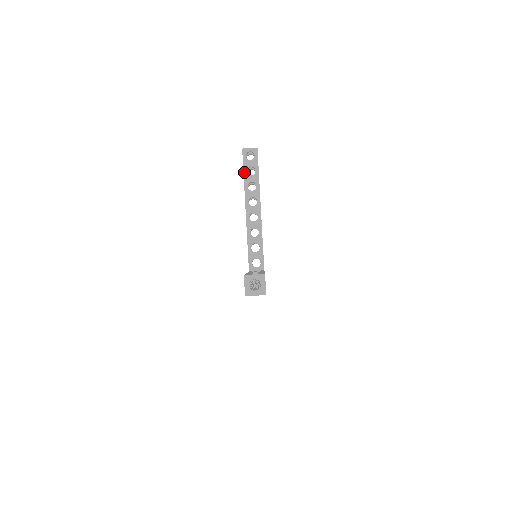
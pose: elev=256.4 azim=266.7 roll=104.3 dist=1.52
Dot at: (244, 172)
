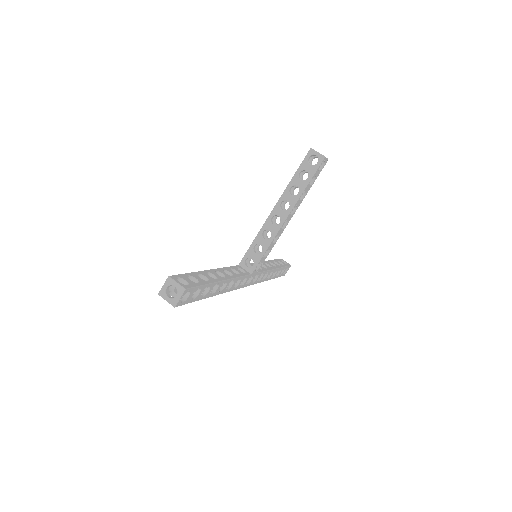
Dot at: (297, 172)
